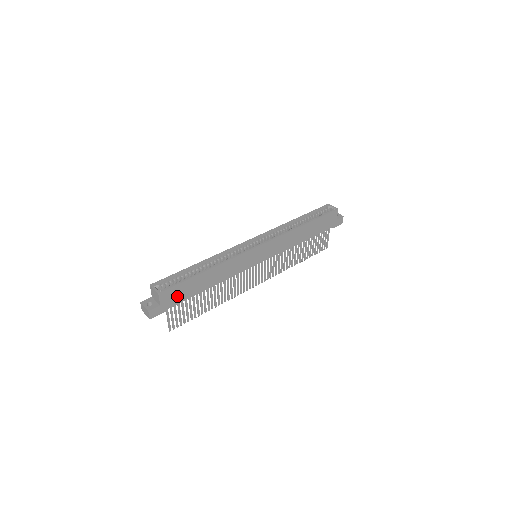
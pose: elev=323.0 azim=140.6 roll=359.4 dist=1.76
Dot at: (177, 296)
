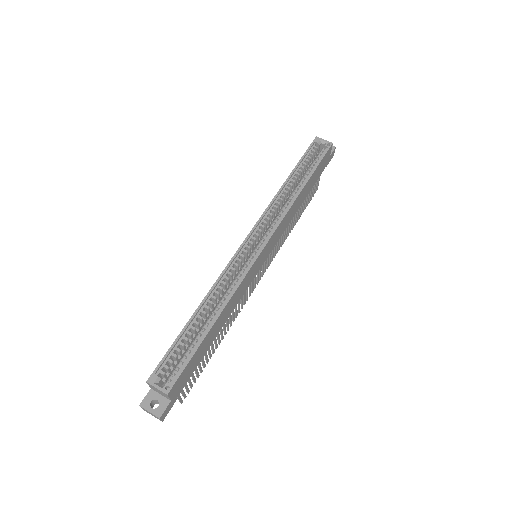
Dot at: (187, 374)
